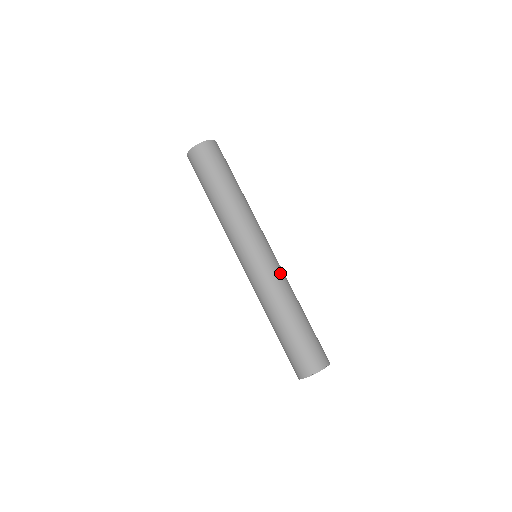
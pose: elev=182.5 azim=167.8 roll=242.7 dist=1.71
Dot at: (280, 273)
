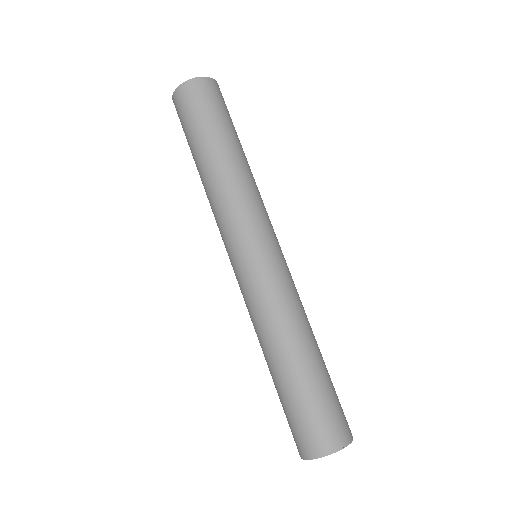
Dot at: (290, 285)
